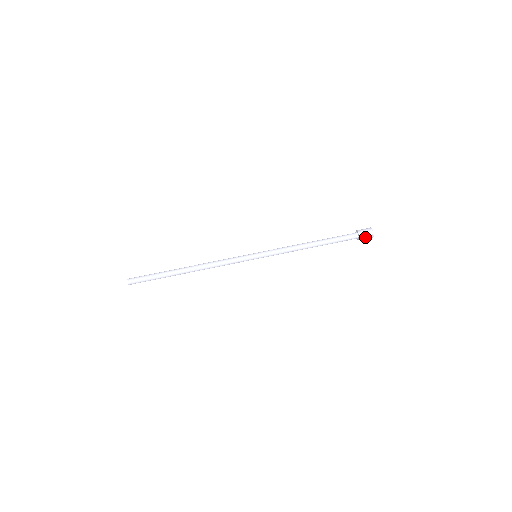
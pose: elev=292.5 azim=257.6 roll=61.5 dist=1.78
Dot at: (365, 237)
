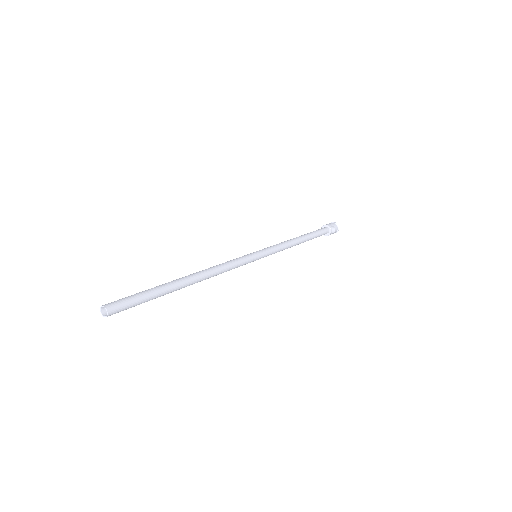
Dot at: (333, 232)
